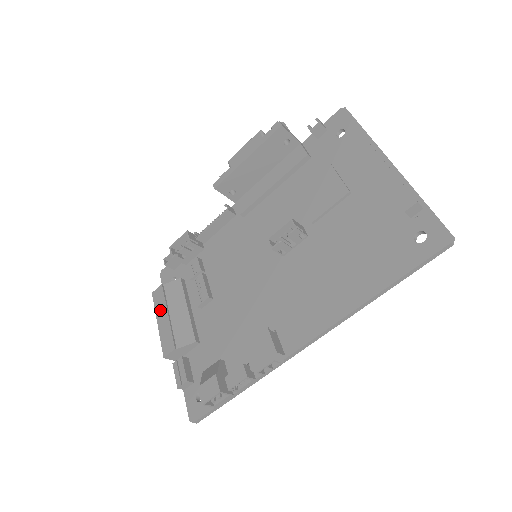
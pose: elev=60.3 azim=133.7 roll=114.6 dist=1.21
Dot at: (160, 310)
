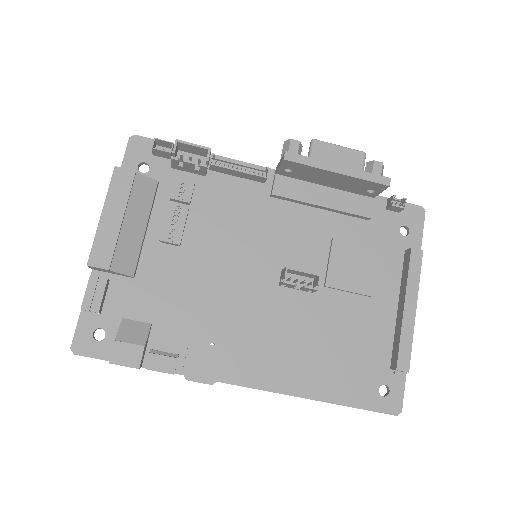
Dot at: (115, 202)
